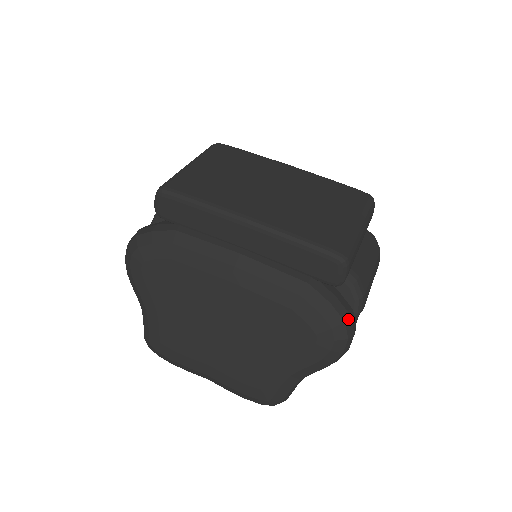
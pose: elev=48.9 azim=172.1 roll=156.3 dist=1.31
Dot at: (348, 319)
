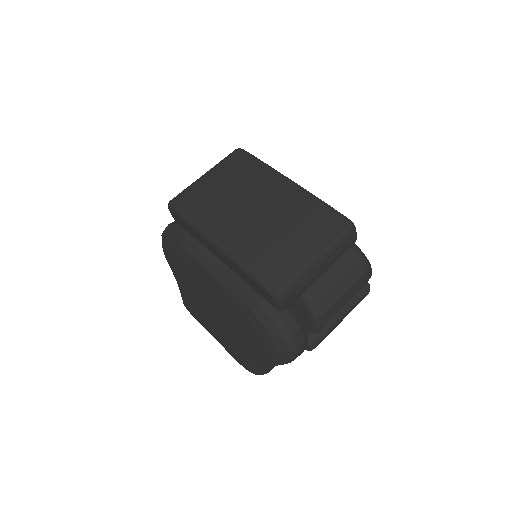
Dot at: (289, 338)
